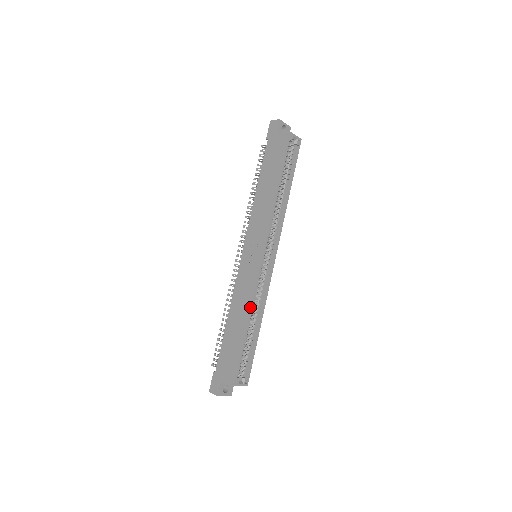
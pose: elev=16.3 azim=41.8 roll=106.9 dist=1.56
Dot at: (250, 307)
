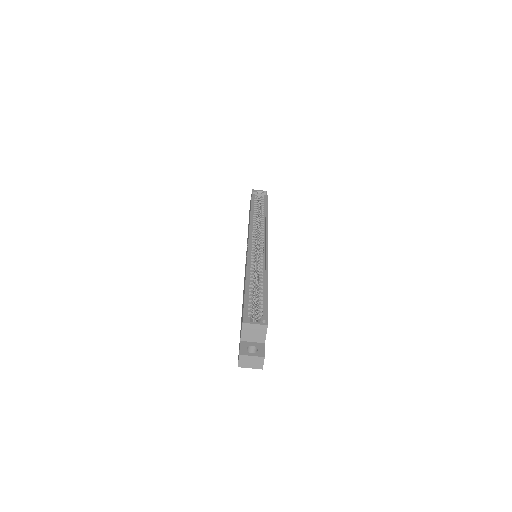
Dot at: (246, 269)
